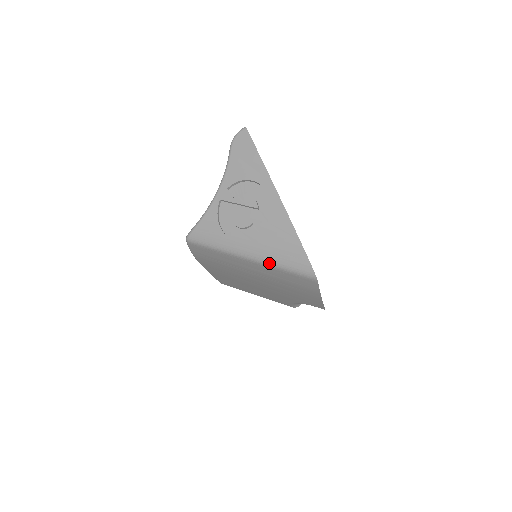
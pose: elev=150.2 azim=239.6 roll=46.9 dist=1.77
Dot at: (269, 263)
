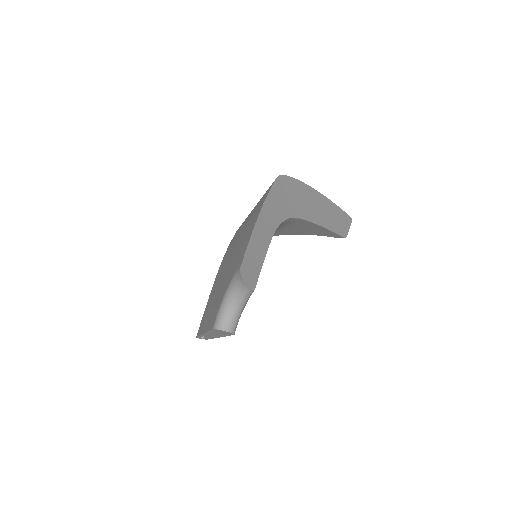
Dot at: occluded
